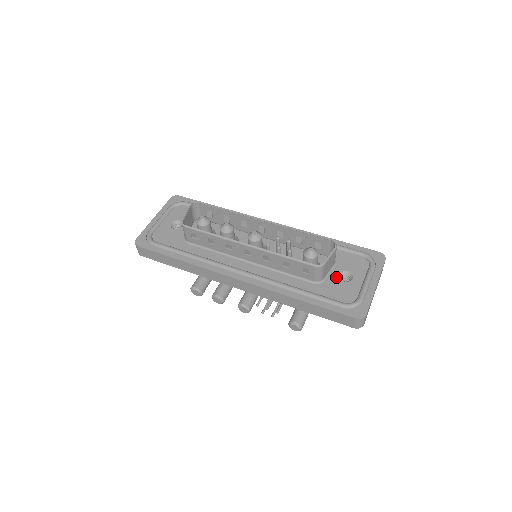
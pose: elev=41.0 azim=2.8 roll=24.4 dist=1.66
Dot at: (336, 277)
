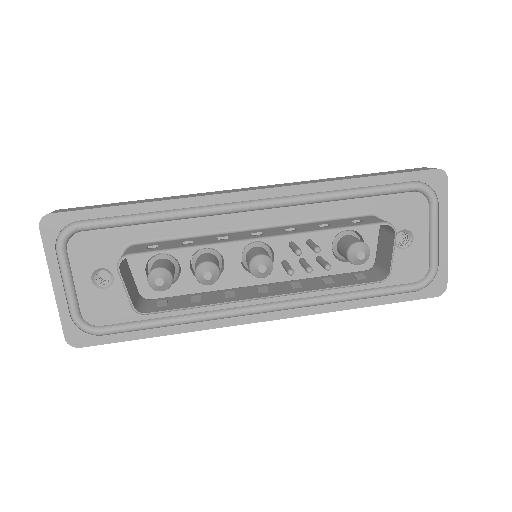
Dot at: occluded
